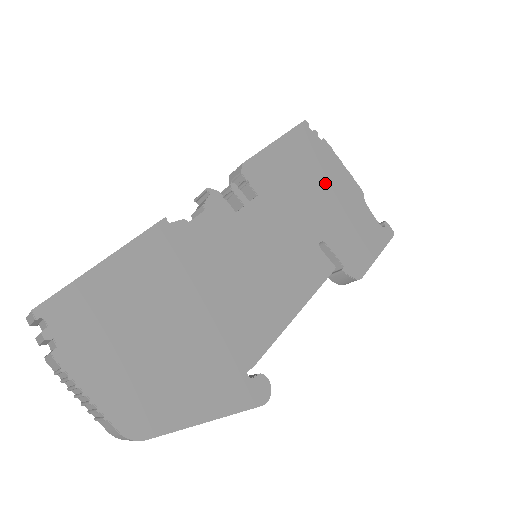
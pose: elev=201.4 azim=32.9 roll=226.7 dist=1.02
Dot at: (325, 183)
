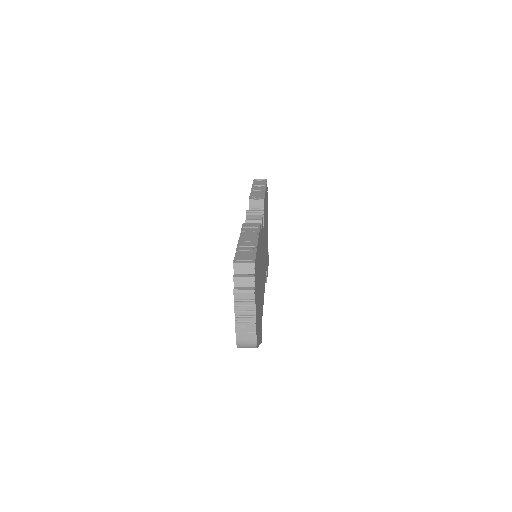
Dot at: occluded
